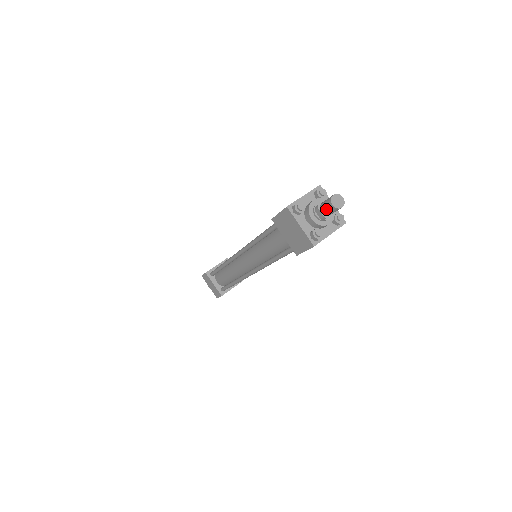
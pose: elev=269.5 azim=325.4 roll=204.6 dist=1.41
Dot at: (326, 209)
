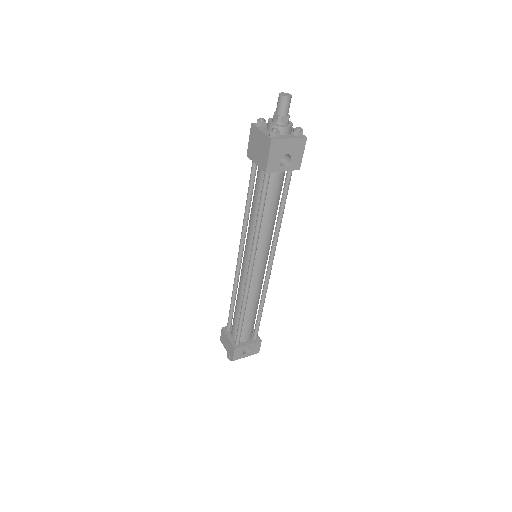
Dot at: (278, 106)
